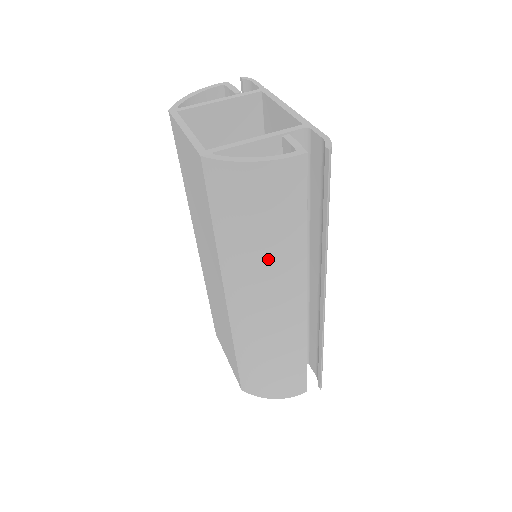
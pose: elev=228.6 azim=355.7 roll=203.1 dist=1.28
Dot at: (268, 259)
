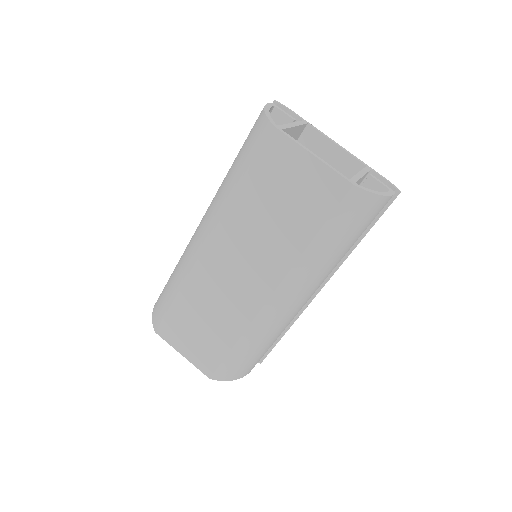
Dot at: (332, 262)
